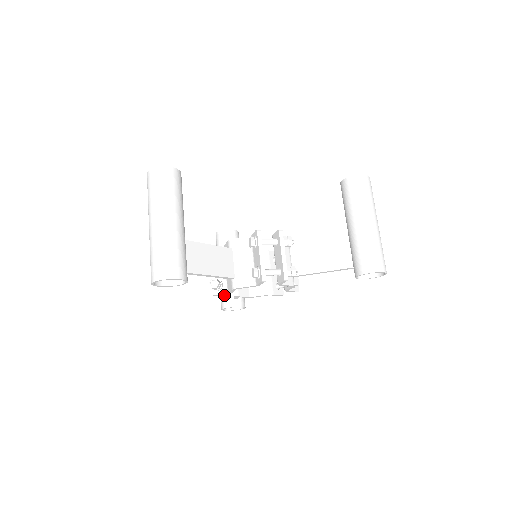
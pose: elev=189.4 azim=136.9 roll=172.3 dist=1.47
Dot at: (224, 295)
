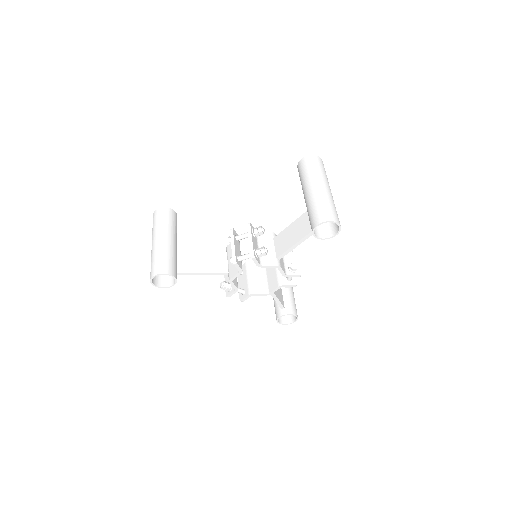
Dot at: (244, 297)
